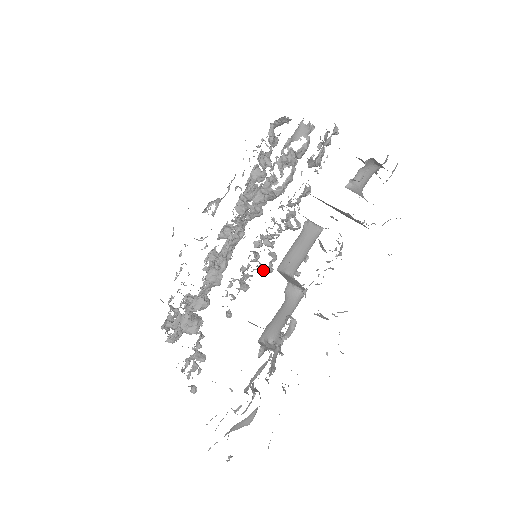
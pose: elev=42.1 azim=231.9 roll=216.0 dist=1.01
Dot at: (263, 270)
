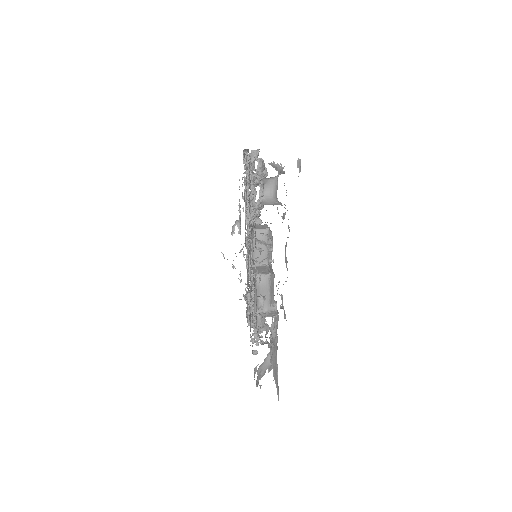
Dot at: occluded
